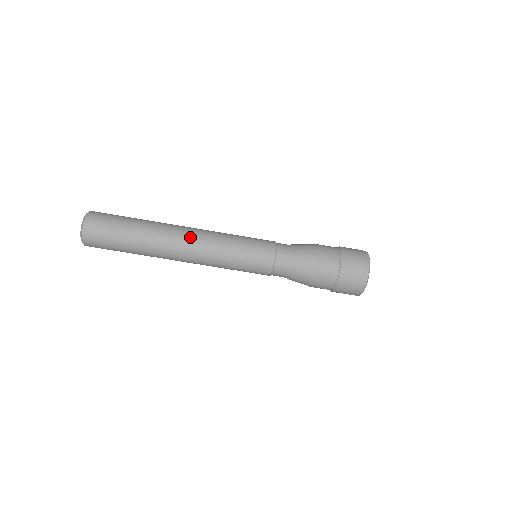
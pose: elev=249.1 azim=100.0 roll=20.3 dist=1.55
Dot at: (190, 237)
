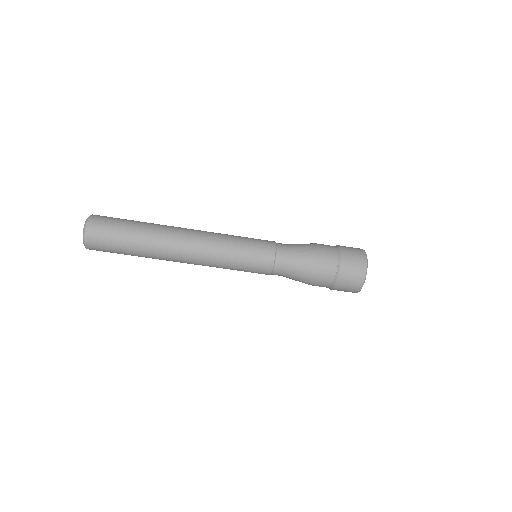
Dot at: (189, 253)
